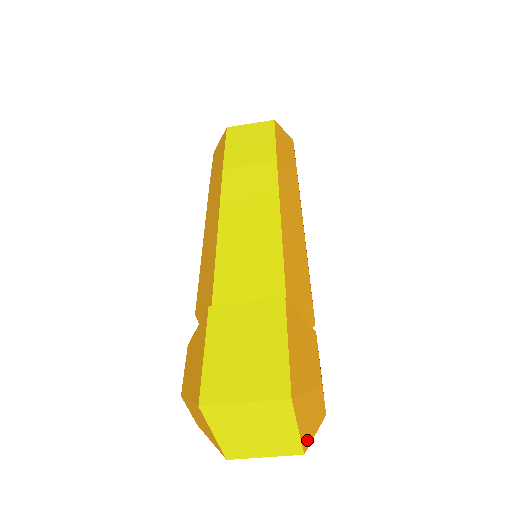
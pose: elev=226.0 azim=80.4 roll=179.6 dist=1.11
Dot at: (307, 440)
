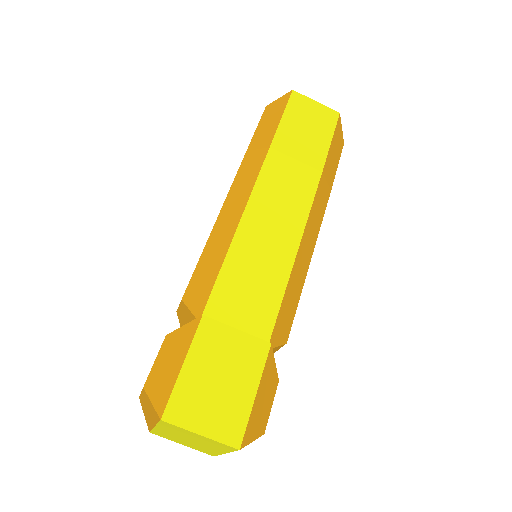
Dot at: occluded
